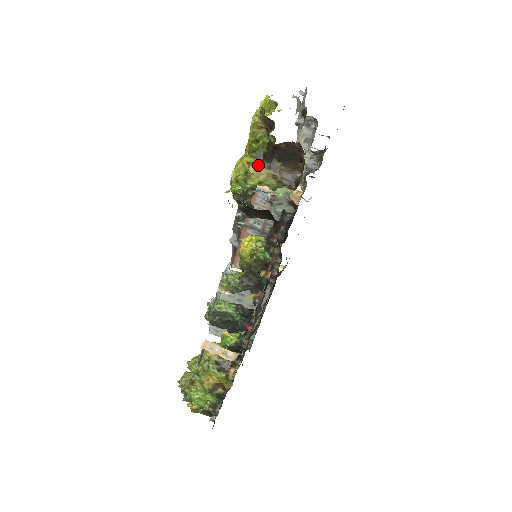
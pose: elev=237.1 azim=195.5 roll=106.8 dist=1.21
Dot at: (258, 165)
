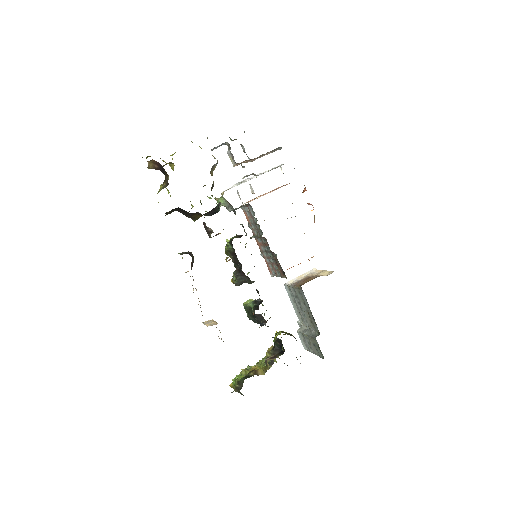
Dot at: (163, 184)
